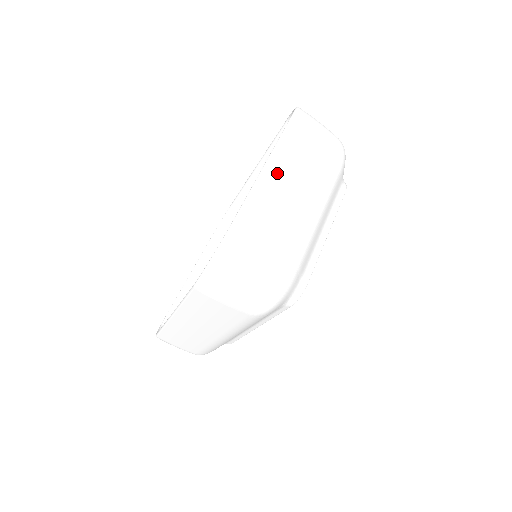
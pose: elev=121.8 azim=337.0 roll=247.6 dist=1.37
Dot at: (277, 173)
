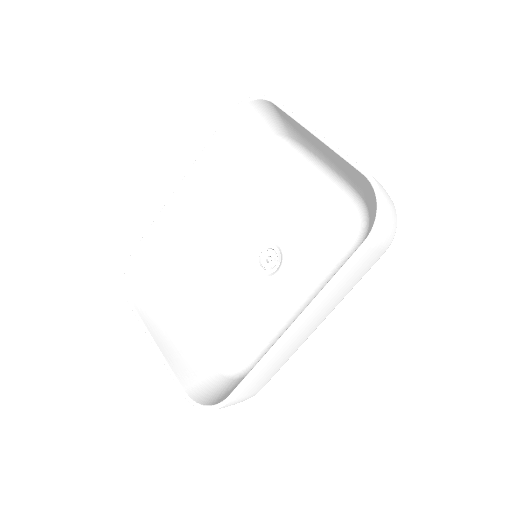
Dot at: occluded
